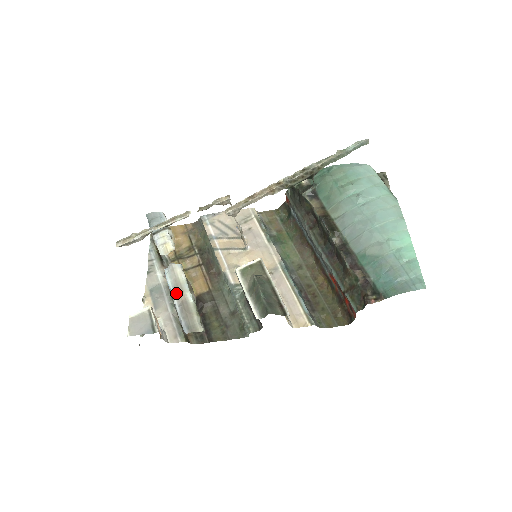
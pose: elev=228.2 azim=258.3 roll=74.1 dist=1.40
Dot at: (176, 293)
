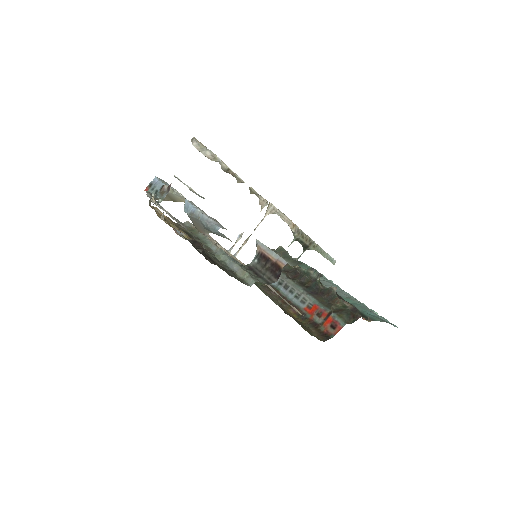
Dot at: occluded
